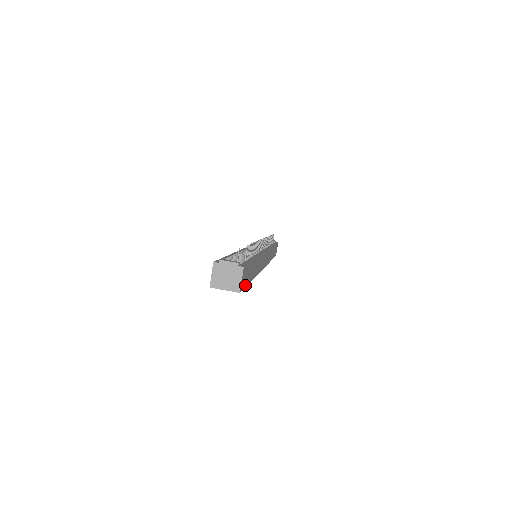
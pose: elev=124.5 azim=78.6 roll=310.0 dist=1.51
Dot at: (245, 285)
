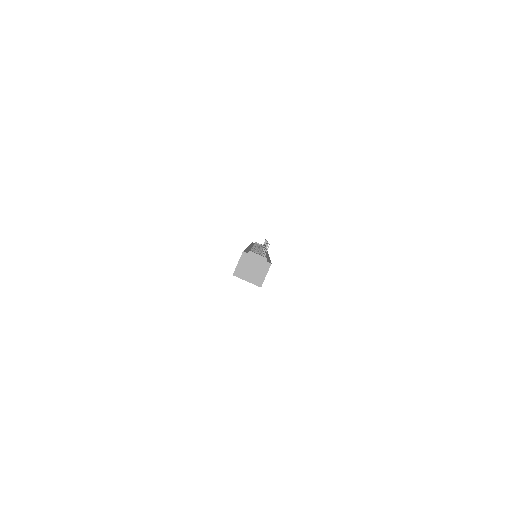
Dot at: occluded
